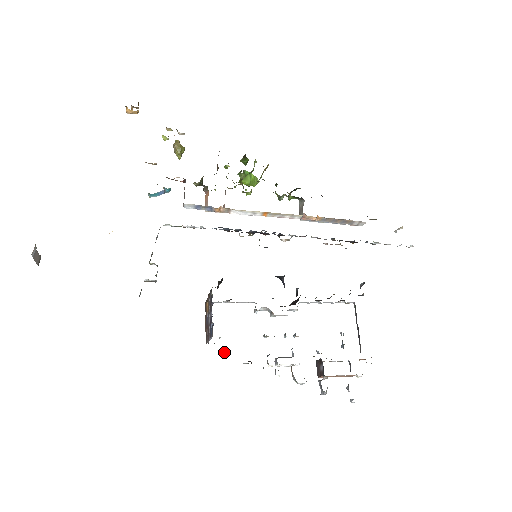
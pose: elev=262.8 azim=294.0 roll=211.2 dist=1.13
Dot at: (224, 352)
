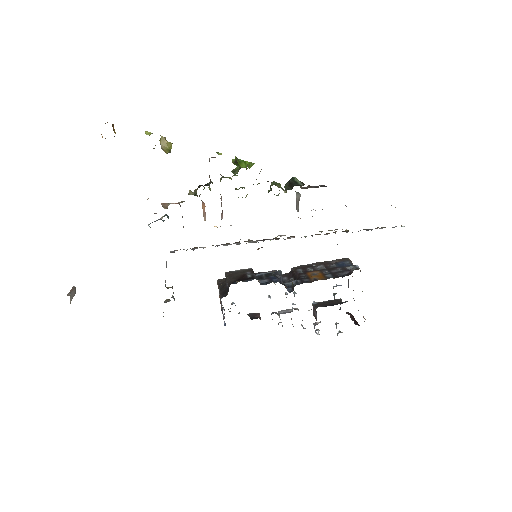
Dot at: occluded
